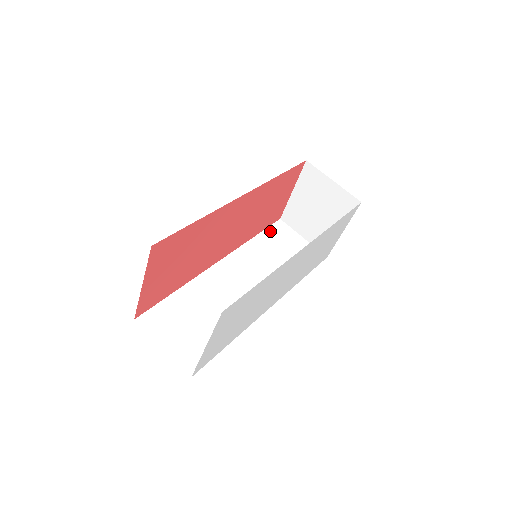
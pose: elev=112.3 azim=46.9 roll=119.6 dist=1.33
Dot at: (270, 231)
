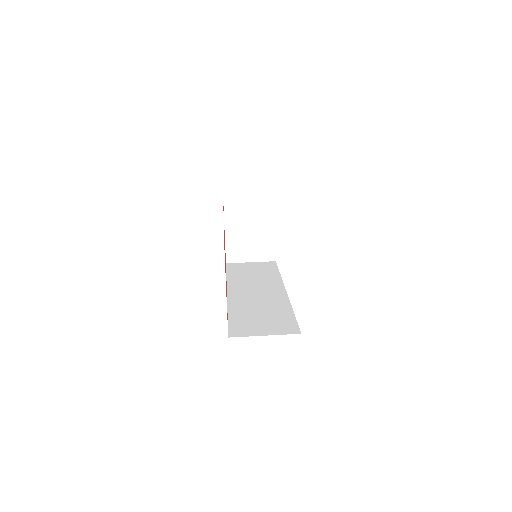
Dot at: (230, 269)
